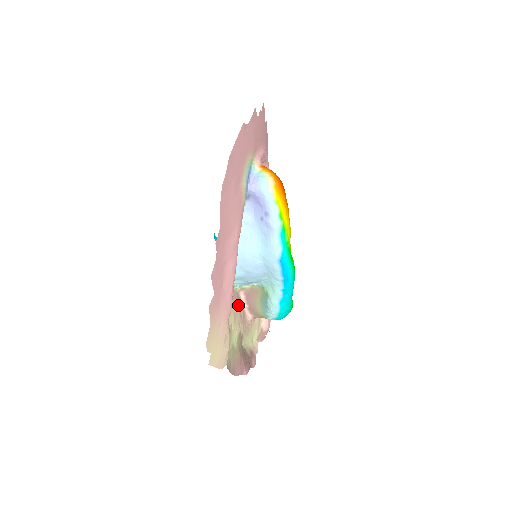
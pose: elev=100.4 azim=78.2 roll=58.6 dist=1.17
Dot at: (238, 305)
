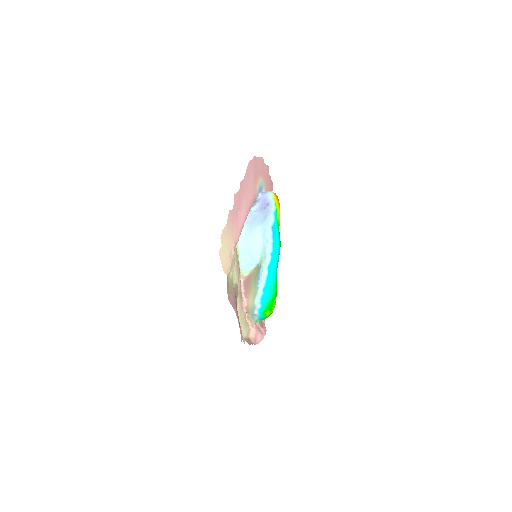
Dot at: (239, 272)
